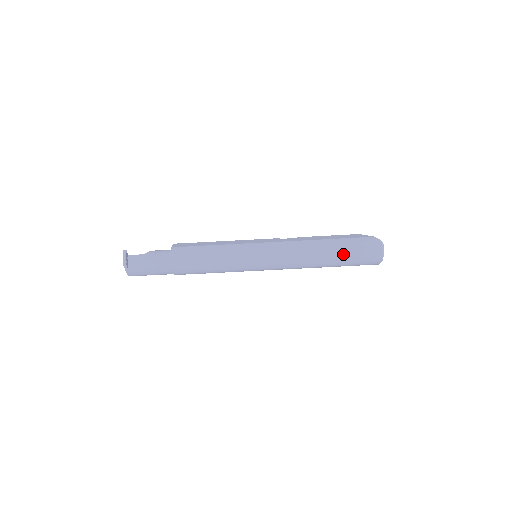
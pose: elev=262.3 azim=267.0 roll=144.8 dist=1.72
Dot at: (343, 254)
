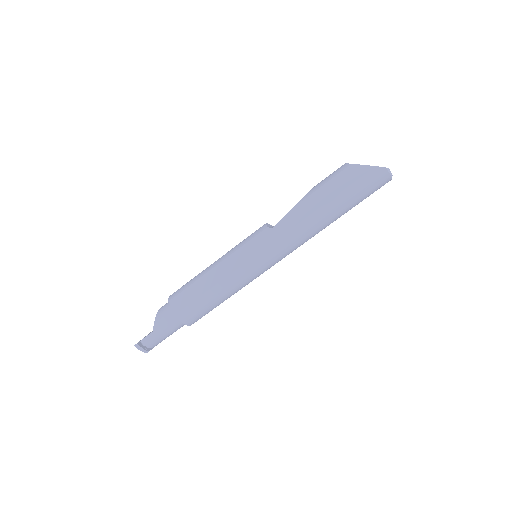
Dot at: (349, 208)
